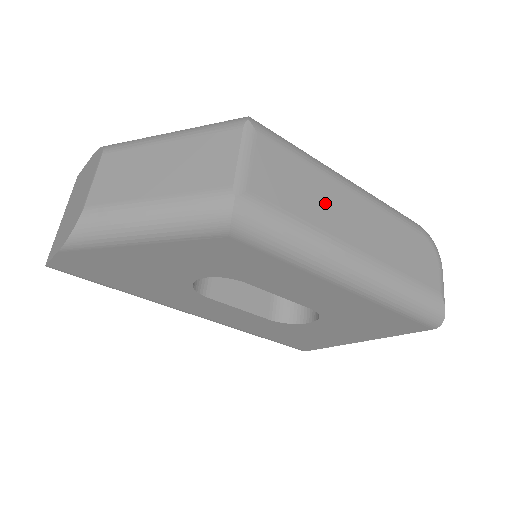
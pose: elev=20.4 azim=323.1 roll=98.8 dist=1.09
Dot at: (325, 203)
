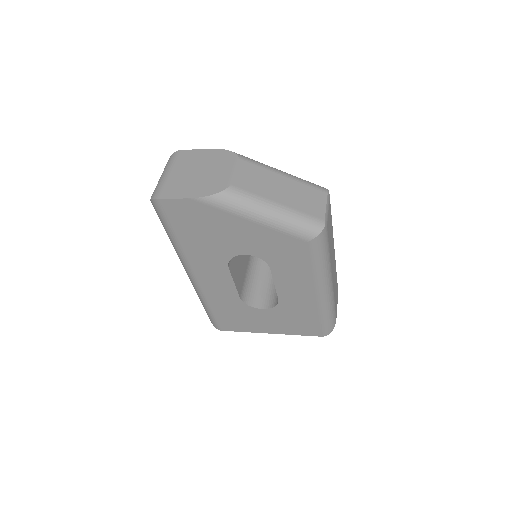
Dot at: occluded
